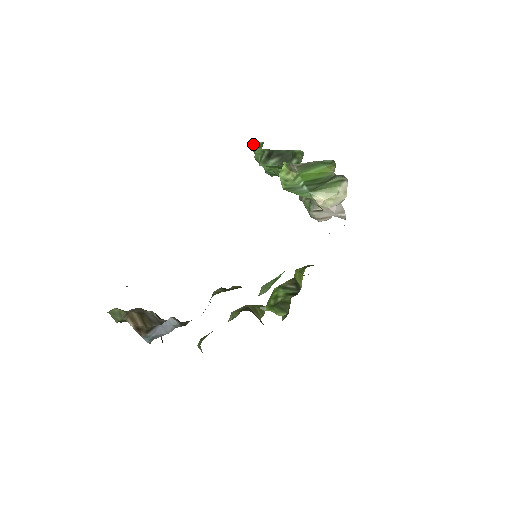
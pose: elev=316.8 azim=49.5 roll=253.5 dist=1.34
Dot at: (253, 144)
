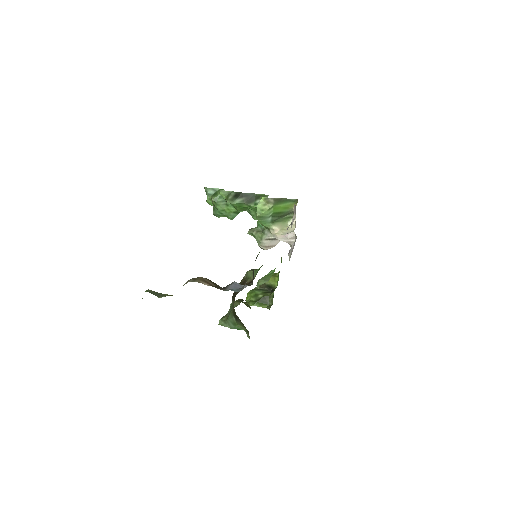
Dot at: (211, 190)
